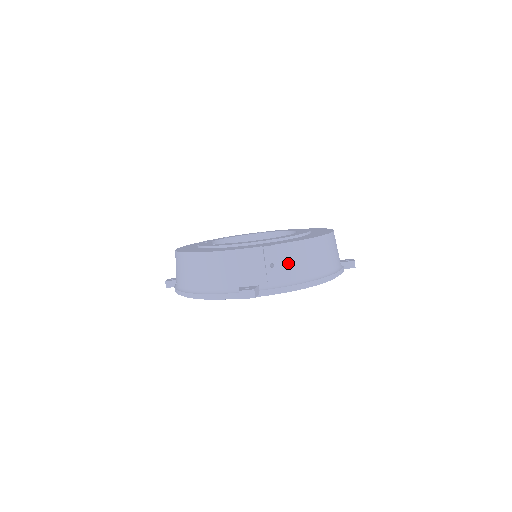
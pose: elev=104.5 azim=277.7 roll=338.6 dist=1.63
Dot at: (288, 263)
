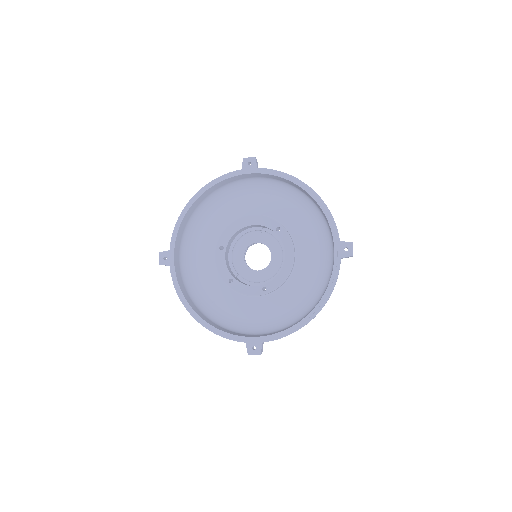
Dot at: occluded
